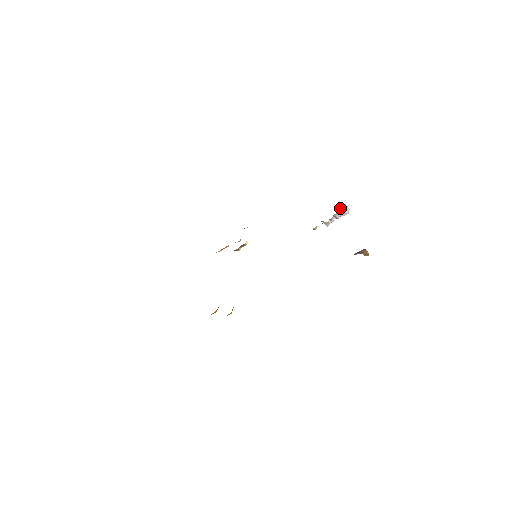
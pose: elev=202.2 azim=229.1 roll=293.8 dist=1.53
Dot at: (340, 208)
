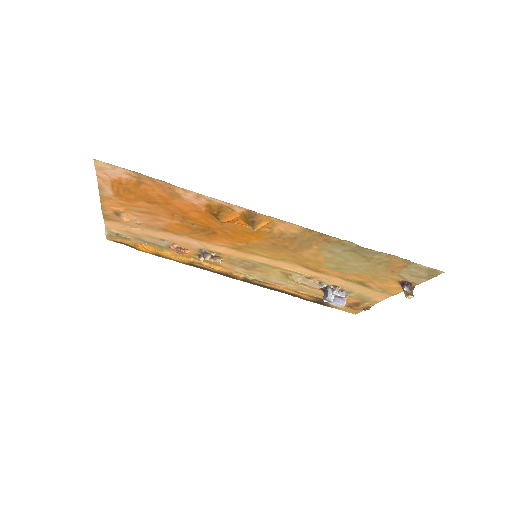
Dot at: occluded
